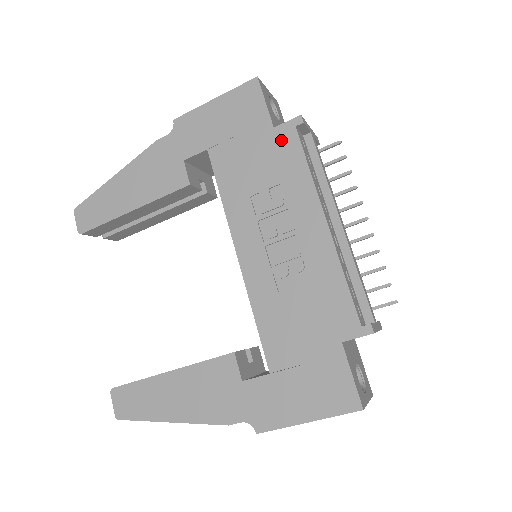
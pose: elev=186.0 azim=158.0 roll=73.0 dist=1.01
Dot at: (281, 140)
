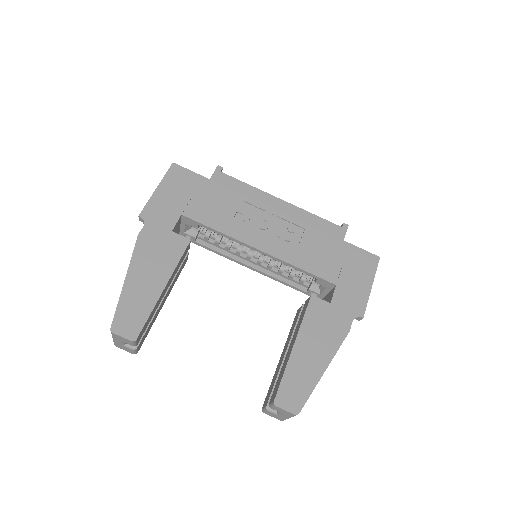
Dot at: (220, 182)
